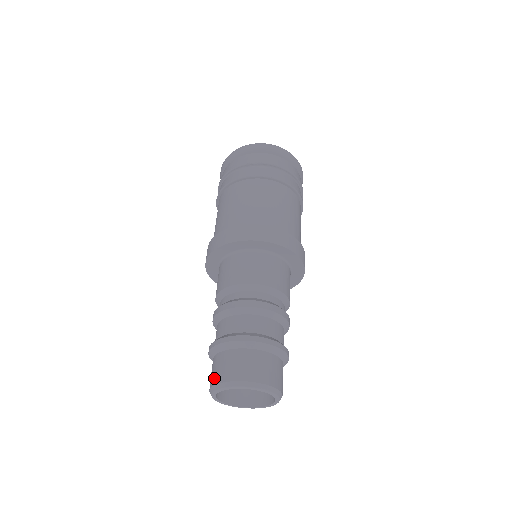
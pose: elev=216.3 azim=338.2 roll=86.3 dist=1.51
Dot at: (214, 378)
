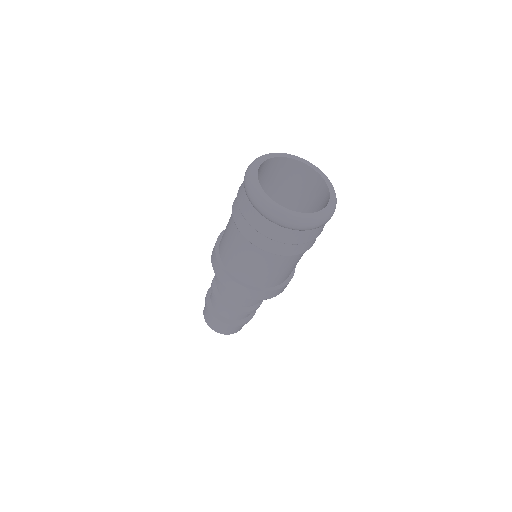
Dot at: occluded
